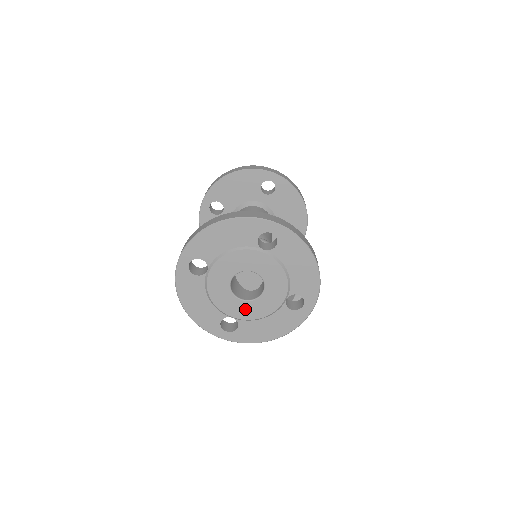
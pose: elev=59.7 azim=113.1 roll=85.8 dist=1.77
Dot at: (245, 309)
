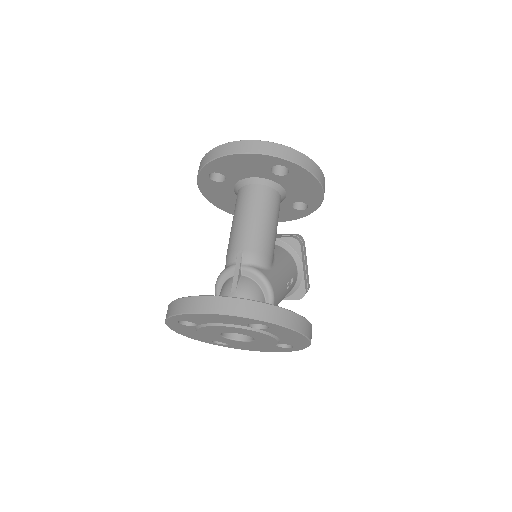
Dot at: (235, 342)
